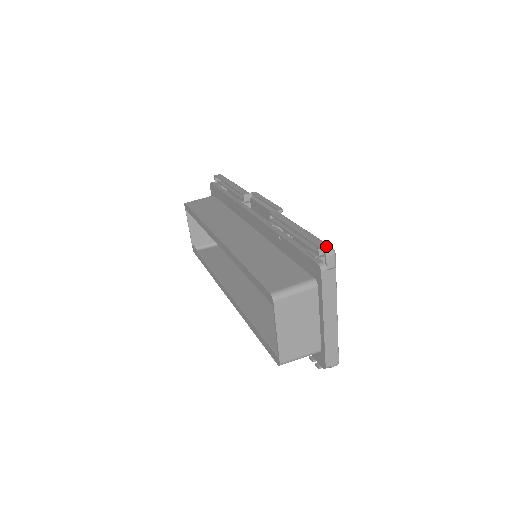
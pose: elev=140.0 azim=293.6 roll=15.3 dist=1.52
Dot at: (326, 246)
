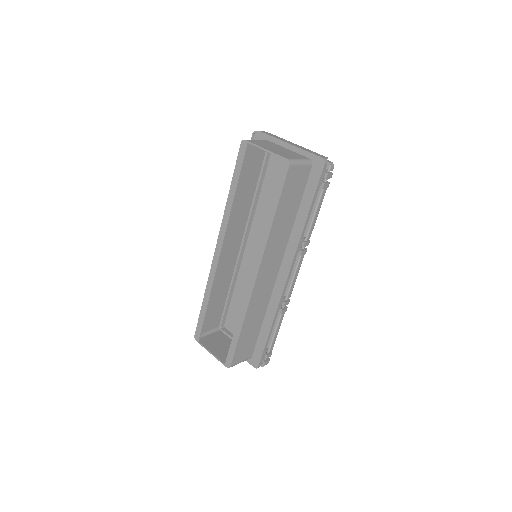
Dot at: occluded
